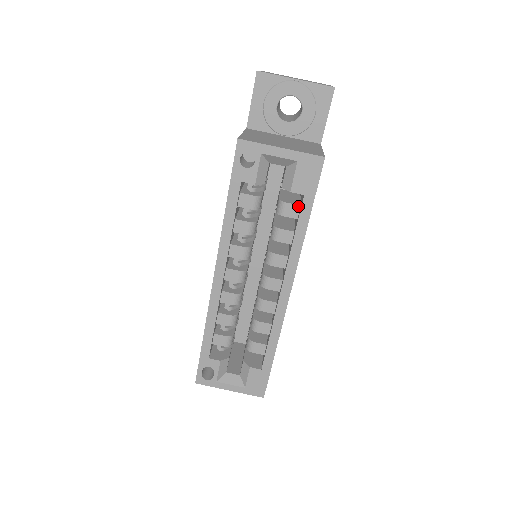
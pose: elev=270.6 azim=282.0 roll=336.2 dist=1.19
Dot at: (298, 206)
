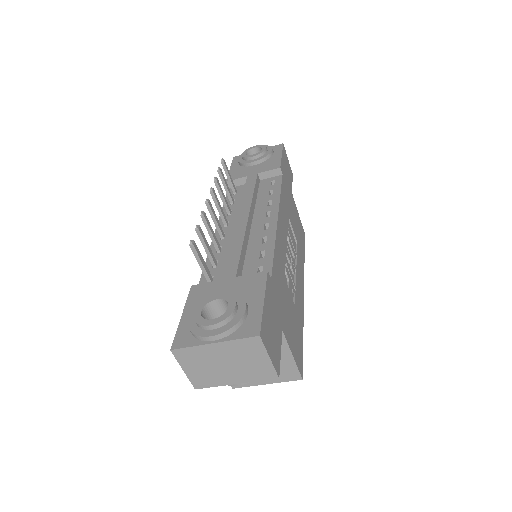
Dot at: occluded
